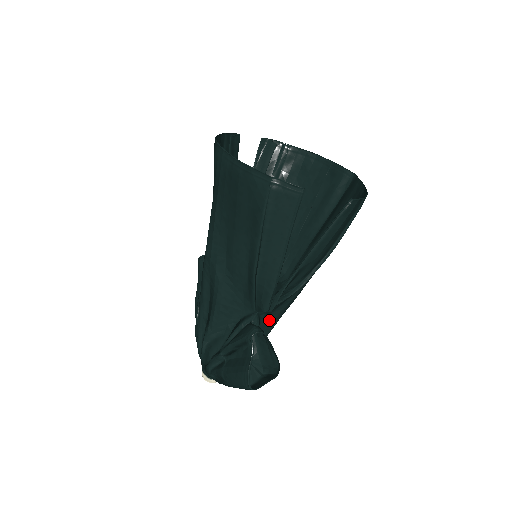
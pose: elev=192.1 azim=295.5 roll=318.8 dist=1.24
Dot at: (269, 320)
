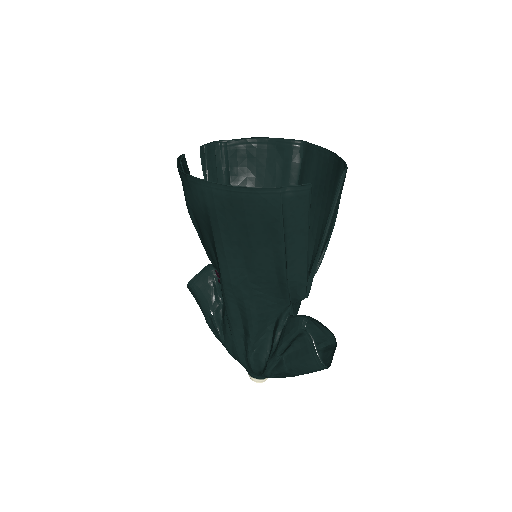
Dot at: (298, 303)
